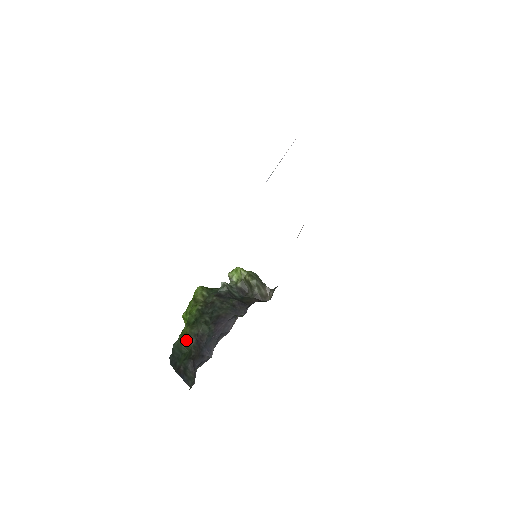
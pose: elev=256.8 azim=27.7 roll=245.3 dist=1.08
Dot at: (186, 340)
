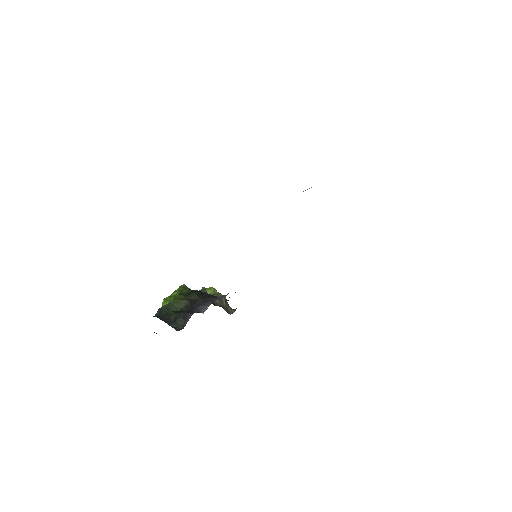
Dot at: (180, 301)
